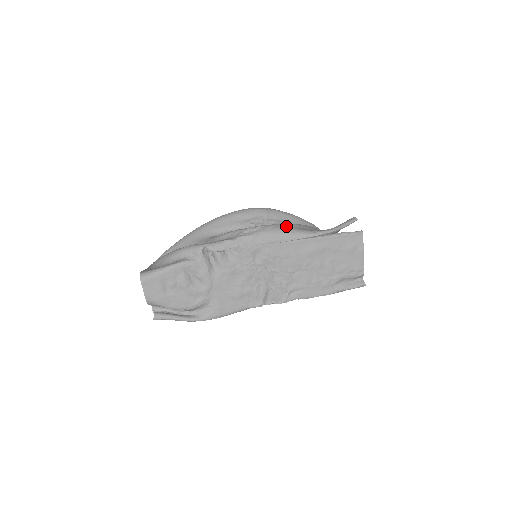
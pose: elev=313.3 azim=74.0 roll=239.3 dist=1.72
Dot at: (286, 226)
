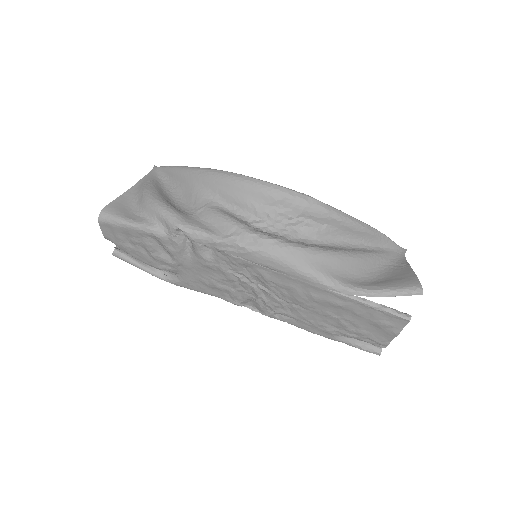
Dot at: (304, 256)
